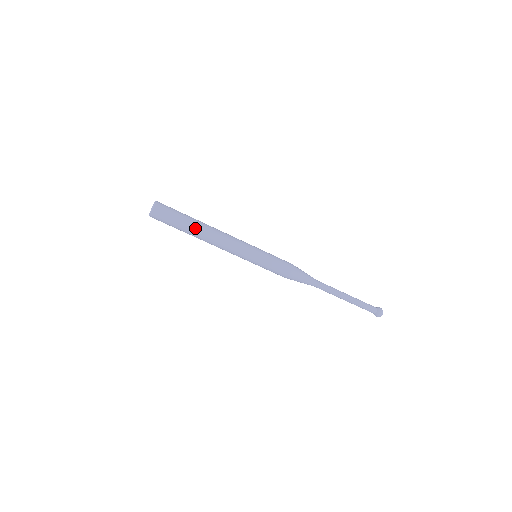
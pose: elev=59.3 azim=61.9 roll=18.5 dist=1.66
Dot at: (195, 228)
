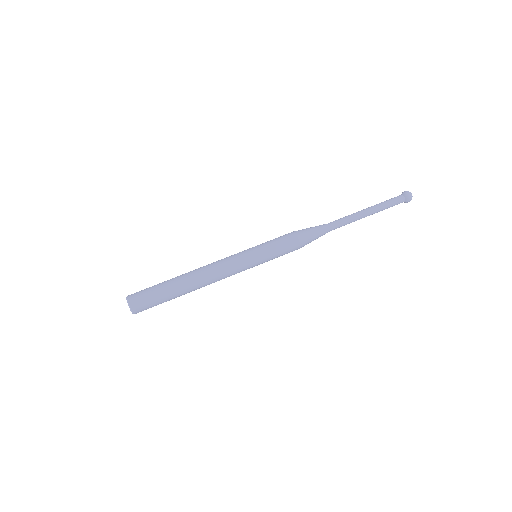
Dot at: (178, 277)
